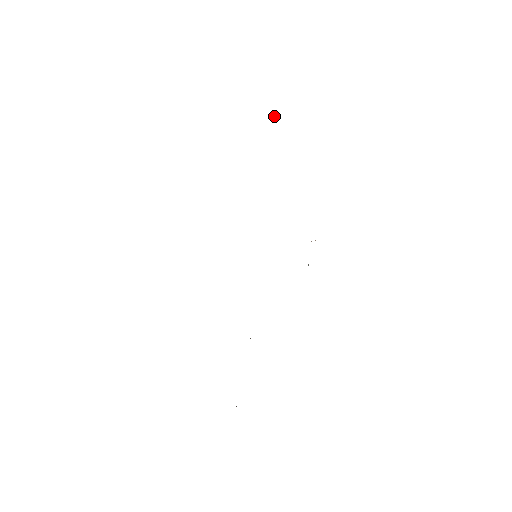
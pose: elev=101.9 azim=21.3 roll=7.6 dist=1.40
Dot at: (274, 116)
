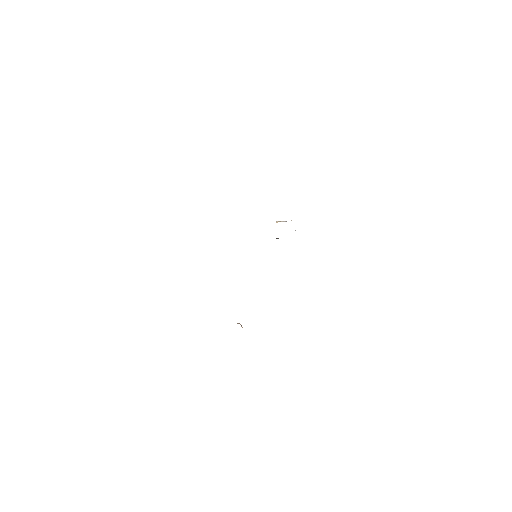
Dot at: occluded
